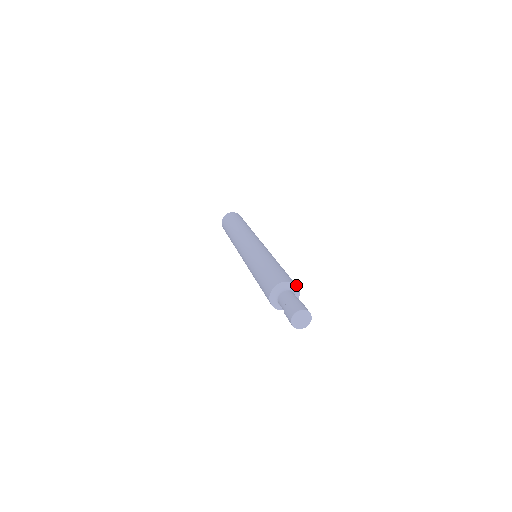
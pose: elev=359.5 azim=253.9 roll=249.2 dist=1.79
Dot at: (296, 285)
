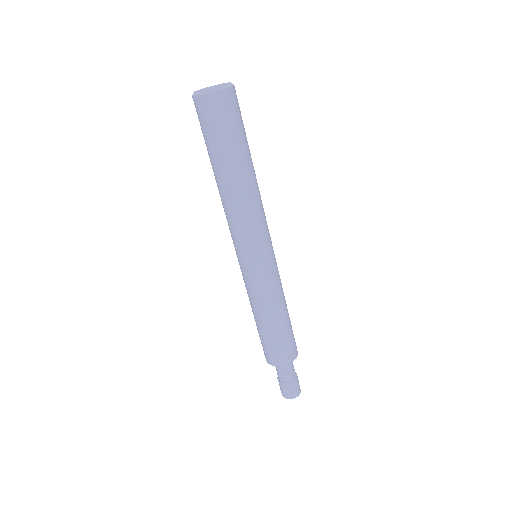
Dot at: (297, 351)
